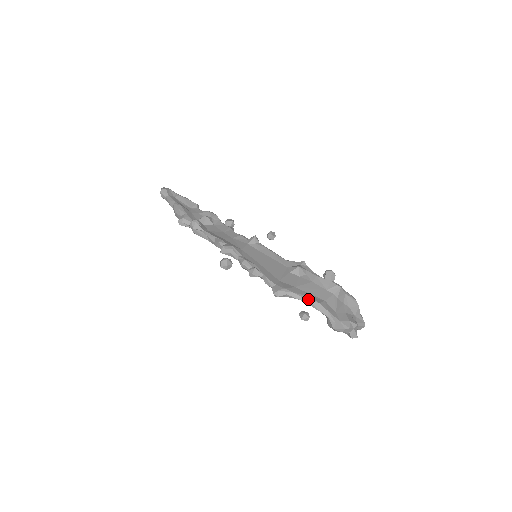
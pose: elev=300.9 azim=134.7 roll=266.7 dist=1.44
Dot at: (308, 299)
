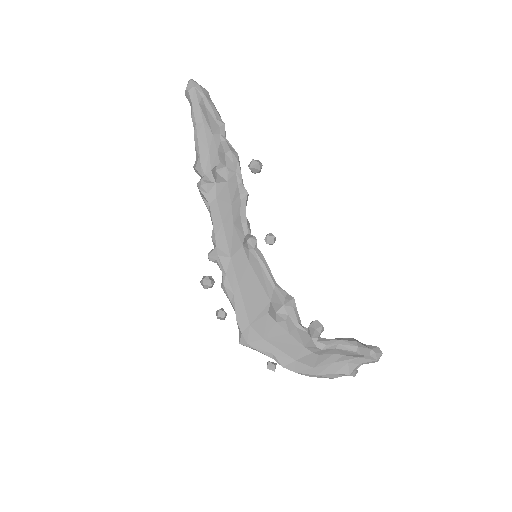
Dot at: (273, 358)
